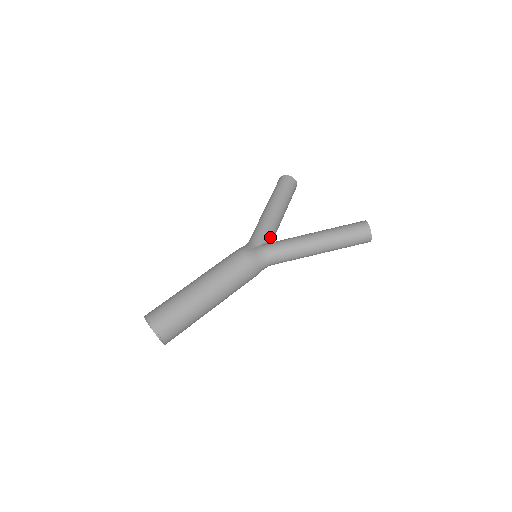
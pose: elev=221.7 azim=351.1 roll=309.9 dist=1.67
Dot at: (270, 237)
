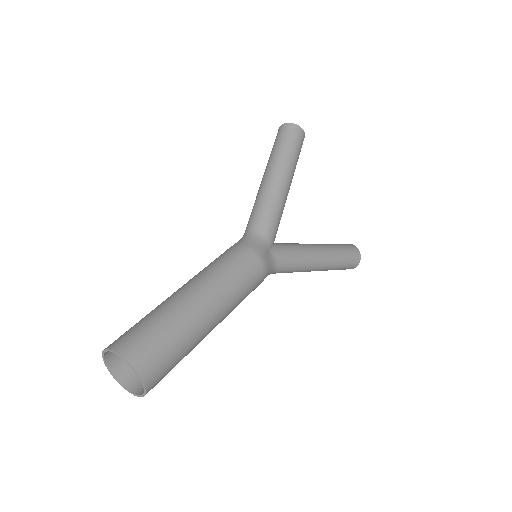
Dot at: occluded
